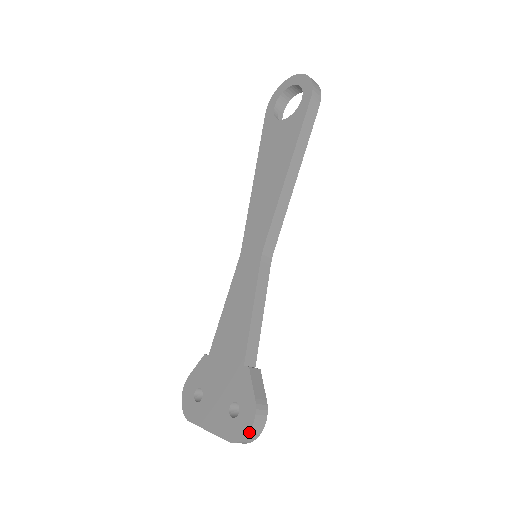
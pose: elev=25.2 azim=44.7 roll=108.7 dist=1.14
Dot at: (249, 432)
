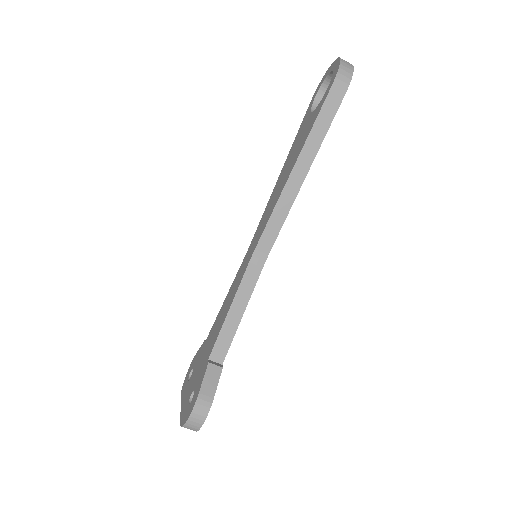
Dot at: (187, 421)
